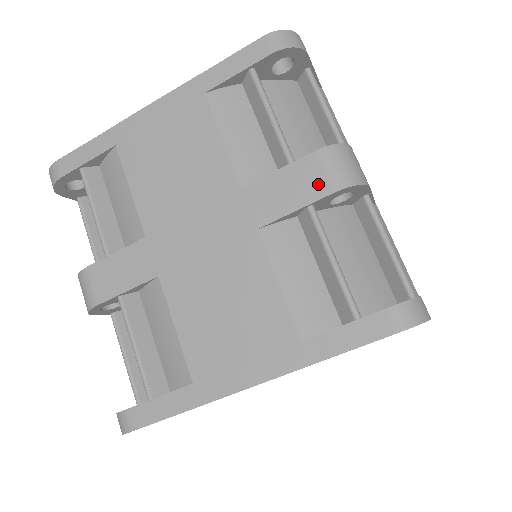
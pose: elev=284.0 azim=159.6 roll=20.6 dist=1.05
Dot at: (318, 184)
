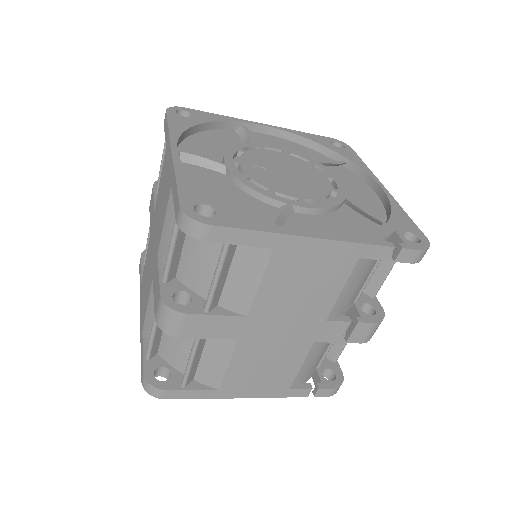
Dot at: (156, 306)
